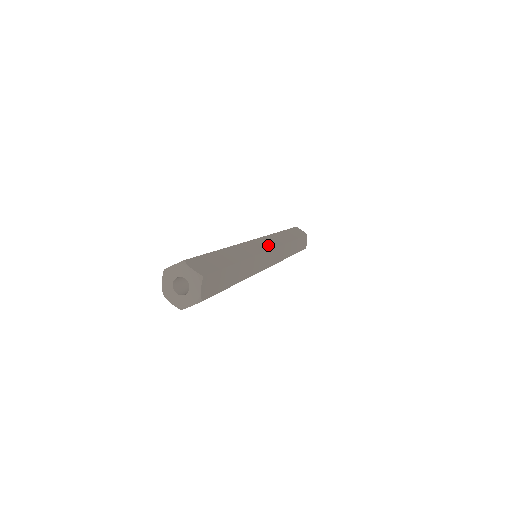
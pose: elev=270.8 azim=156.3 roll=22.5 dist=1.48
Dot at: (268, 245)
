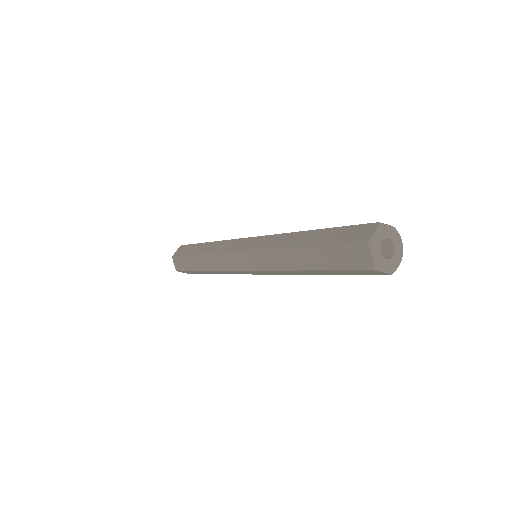
Dot at: occluded
